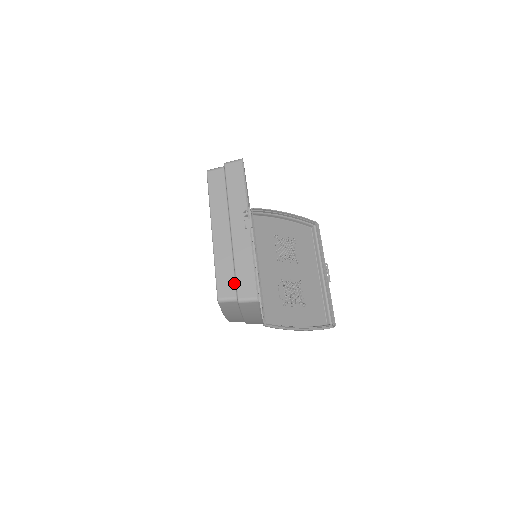
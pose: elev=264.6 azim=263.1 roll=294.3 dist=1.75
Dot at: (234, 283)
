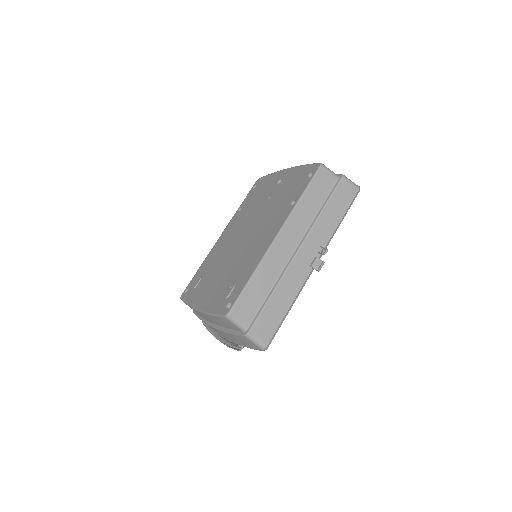
Dot at: (256, 311)
